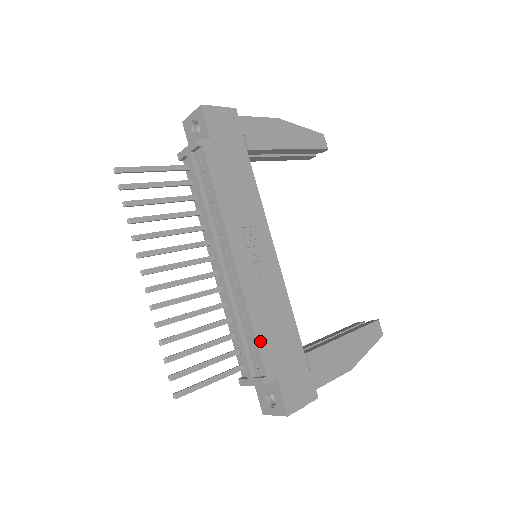
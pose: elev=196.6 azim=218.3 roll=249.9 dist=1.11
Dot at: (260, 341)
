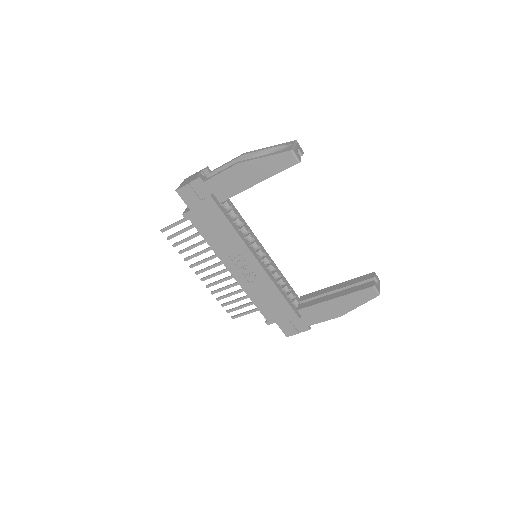
Dot at: (259, 307)
